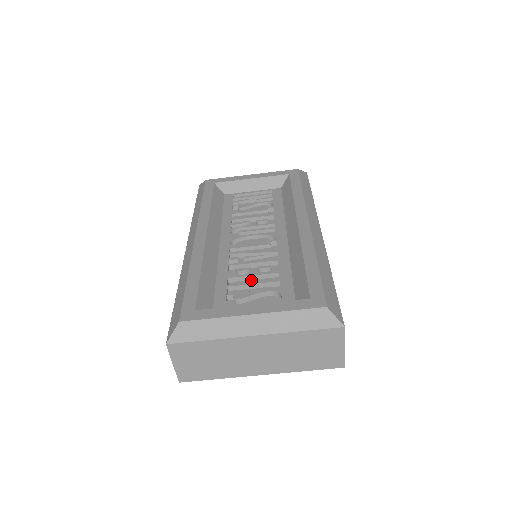
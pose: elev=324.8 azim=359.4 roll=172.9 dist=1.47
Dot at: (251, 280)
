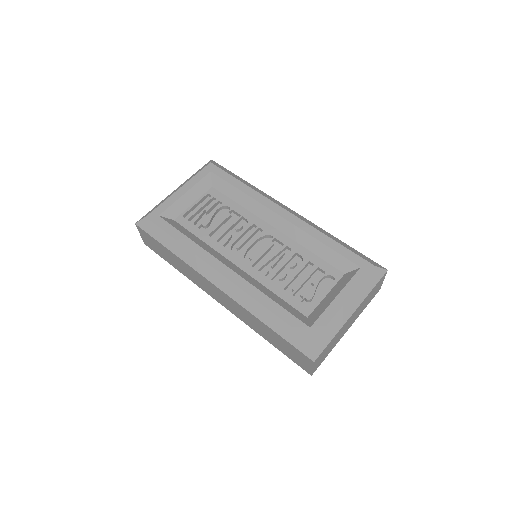
Dot at: (301, 279)
